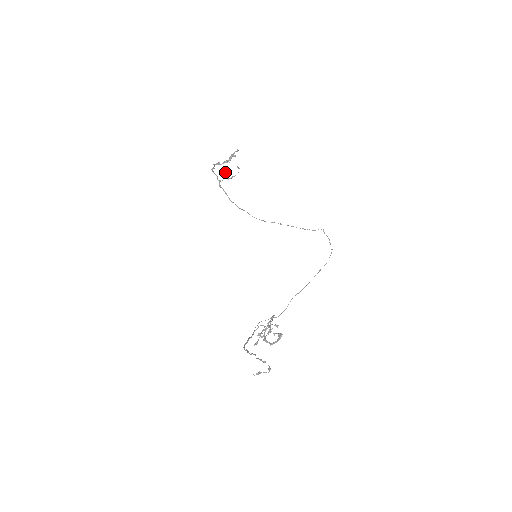
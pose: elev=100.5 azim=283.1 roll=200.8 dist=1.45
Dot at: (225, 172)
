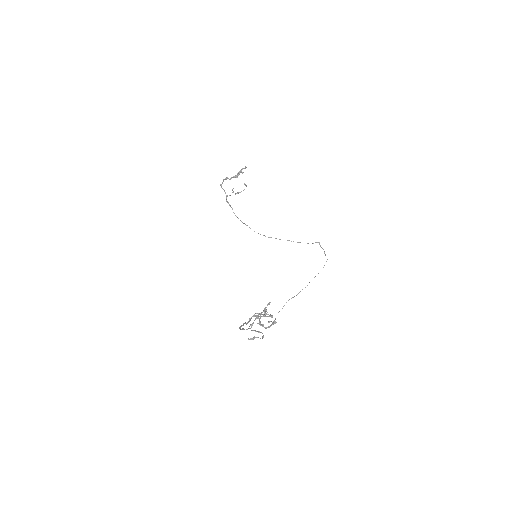
Dot at: occluded
